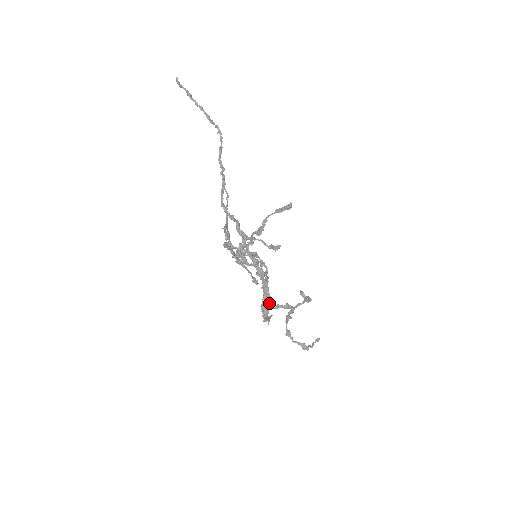
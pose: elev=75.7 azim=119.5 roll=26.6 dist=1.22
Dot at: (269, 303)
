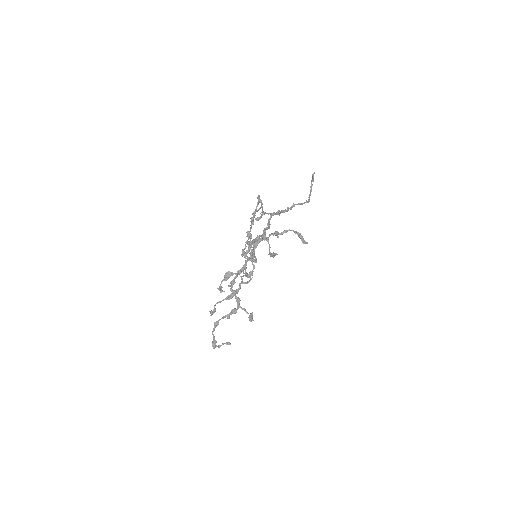
Dot at: (232, 284)
